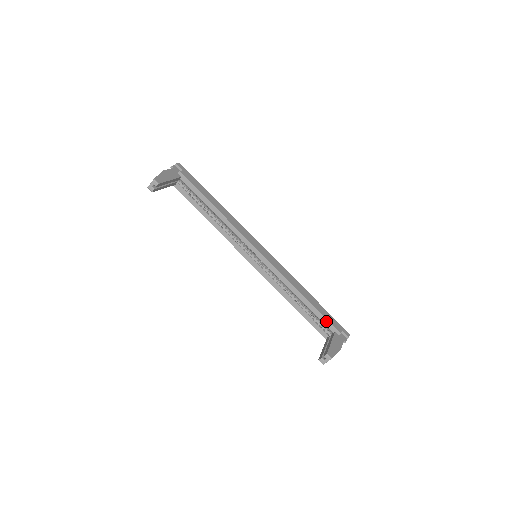
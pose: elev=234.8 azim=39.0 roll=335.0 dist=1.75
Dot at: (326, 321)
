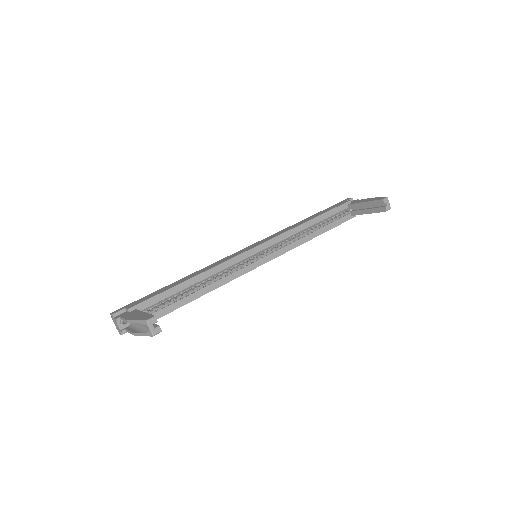
Dot at: (337, 209)
